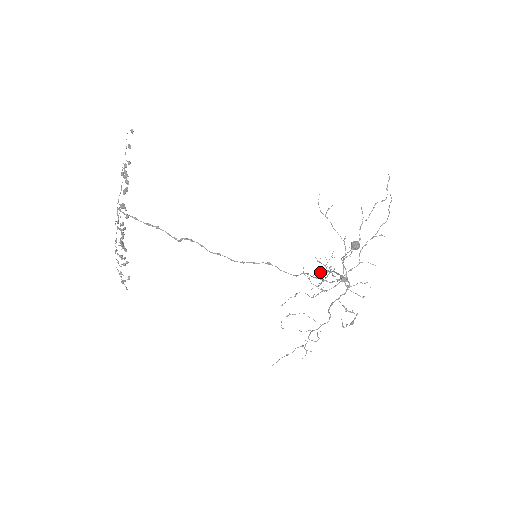
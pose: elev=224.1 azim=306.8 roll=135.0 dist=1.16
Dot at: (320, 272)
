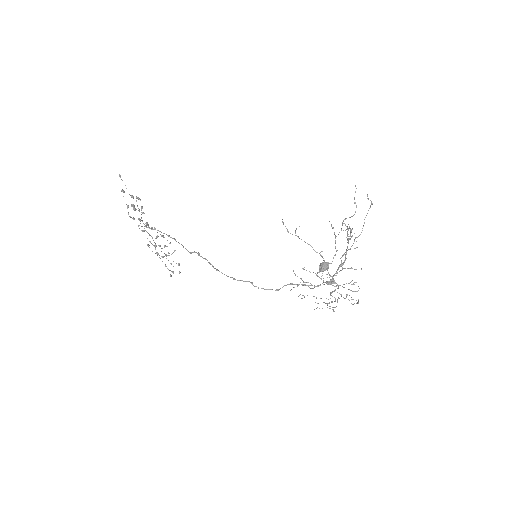
Dot at: (348, 228)
